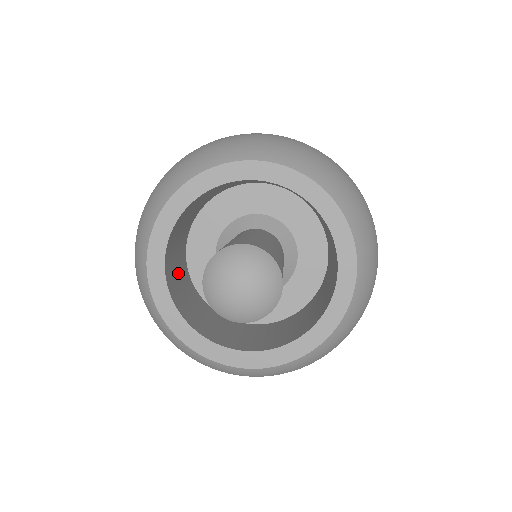
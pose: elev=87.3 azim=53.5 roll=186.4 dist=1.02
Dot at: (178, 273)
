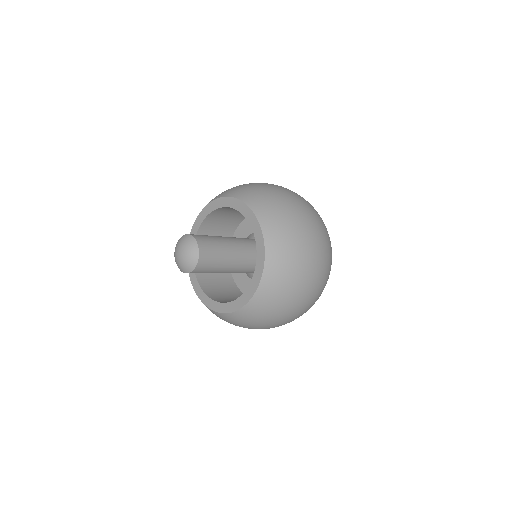
Dot at: occluded
